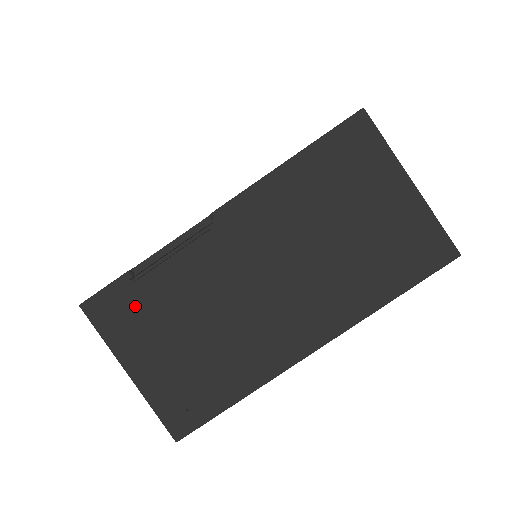
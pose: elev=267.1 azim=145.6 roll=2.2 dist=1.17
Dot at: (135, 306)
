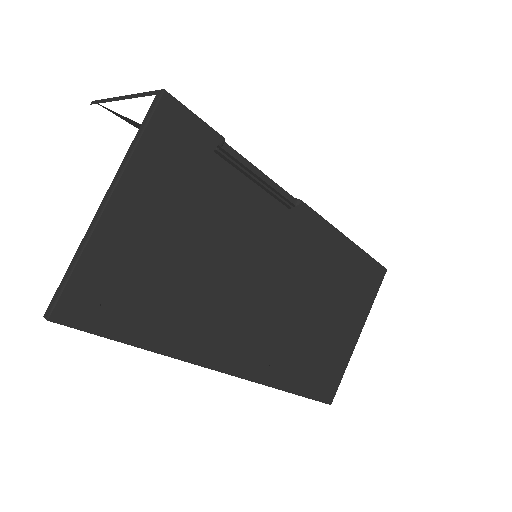
Dot at: (195, 166)
